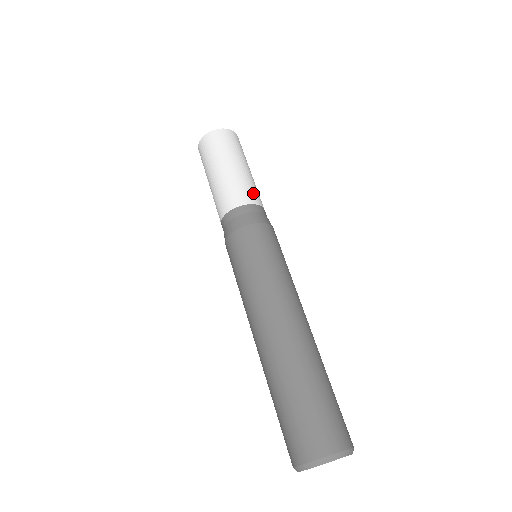
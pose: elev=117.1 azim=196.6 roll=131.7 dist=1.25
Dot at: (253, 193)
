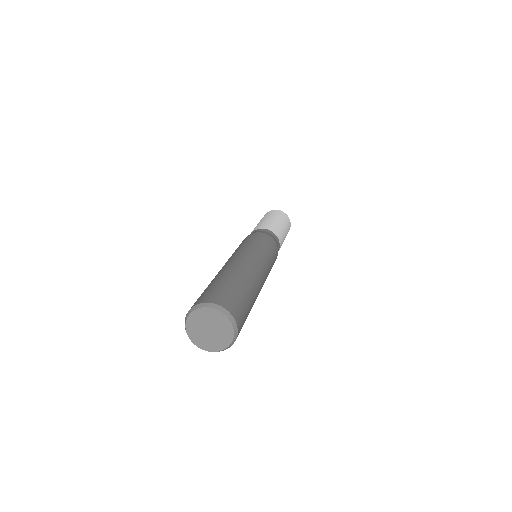
Dot at: (265, 226)
